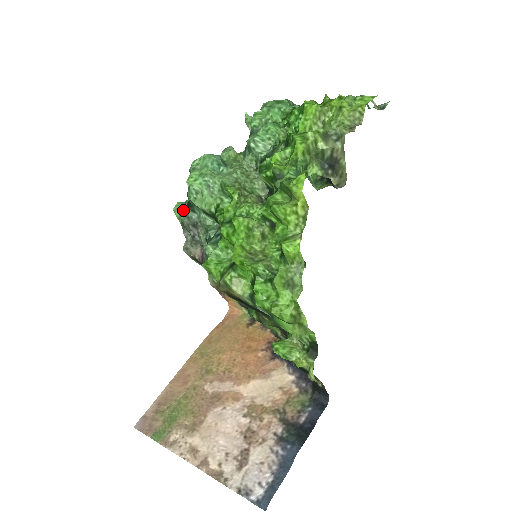
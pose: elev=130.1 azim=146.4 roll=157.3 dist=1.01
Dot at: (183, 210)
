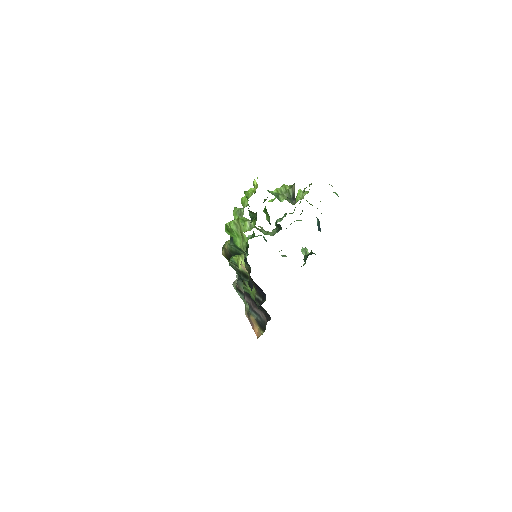
Dot at: occluded
